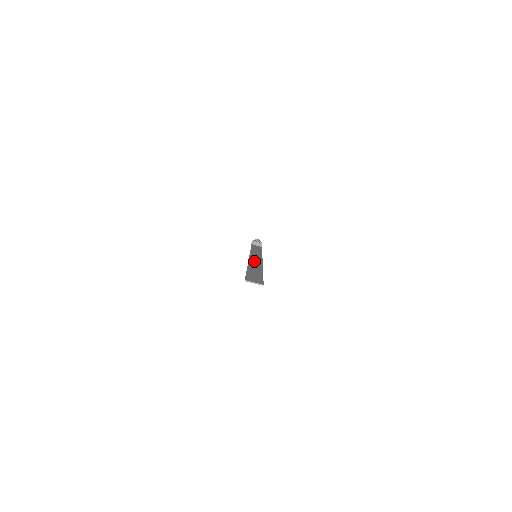
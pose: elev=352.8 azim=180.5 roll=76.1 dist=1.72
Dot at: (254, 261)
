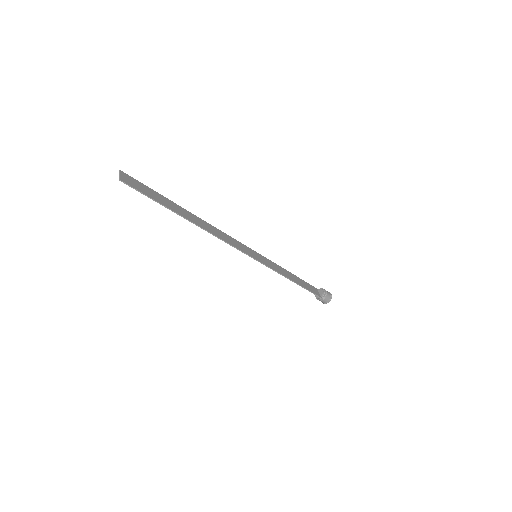
Dot at: (221, 233)
